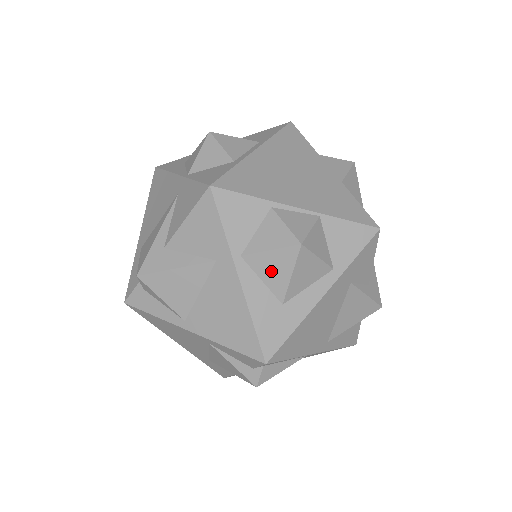
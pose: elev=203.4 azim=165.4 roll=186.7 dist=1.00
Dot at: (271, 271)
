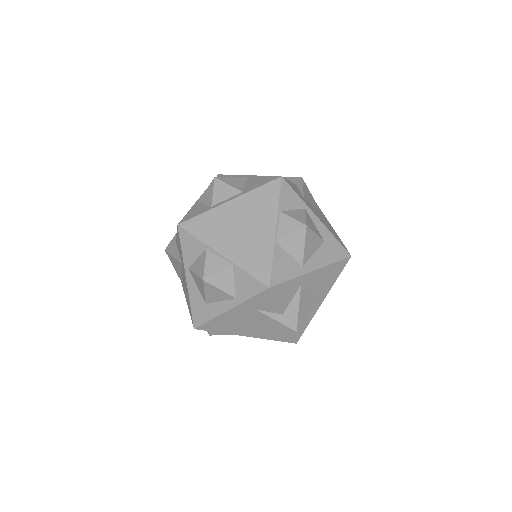
Dot at: (198, 284)
